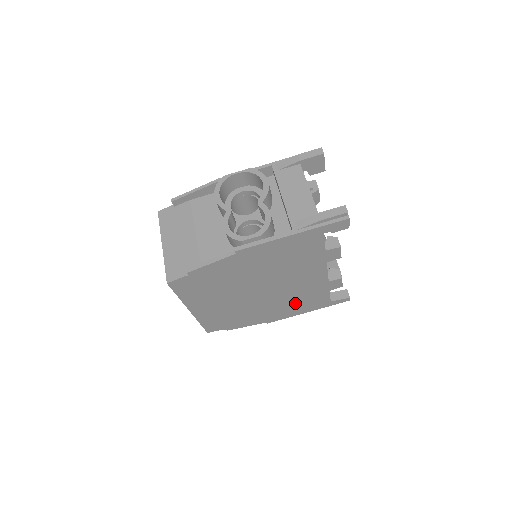
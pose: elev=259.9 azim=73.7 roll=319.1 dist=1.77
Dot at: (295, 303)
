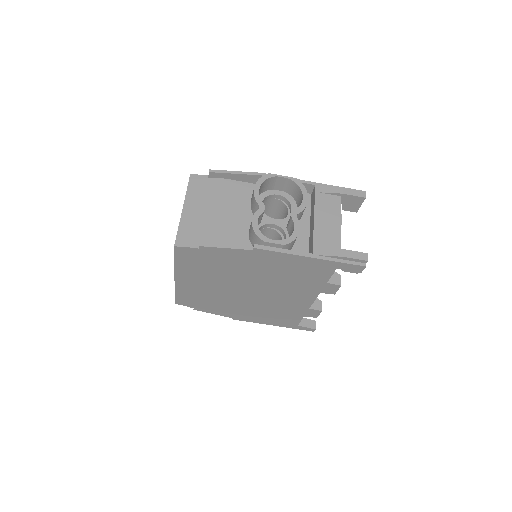
Dot at: (268, 313)
